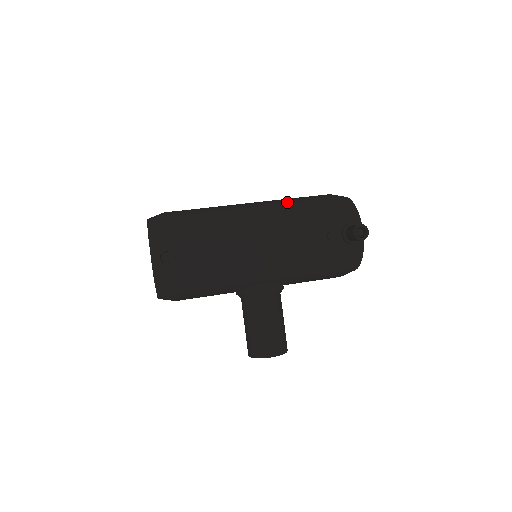
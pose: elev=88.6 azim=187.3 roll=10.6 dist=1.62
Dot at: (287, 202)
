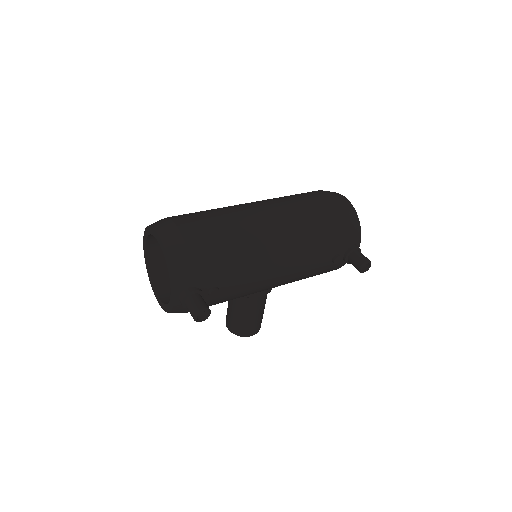
Dot at: (304, 219)
